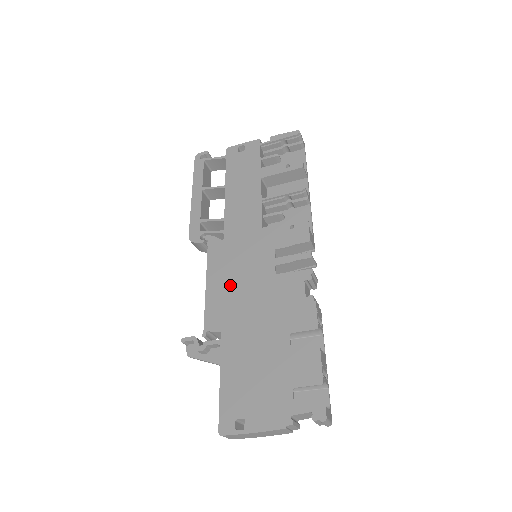
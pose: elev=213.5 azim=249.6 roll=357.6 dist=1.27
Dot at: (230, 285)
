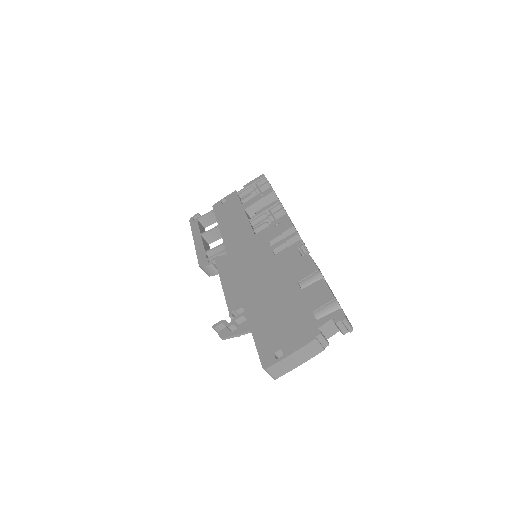
Dot at: (241, 277)
